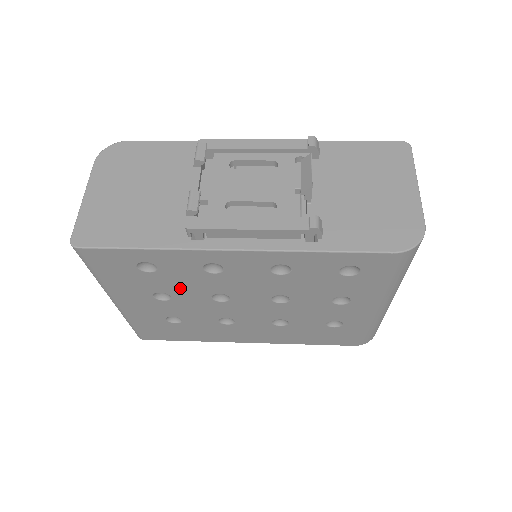
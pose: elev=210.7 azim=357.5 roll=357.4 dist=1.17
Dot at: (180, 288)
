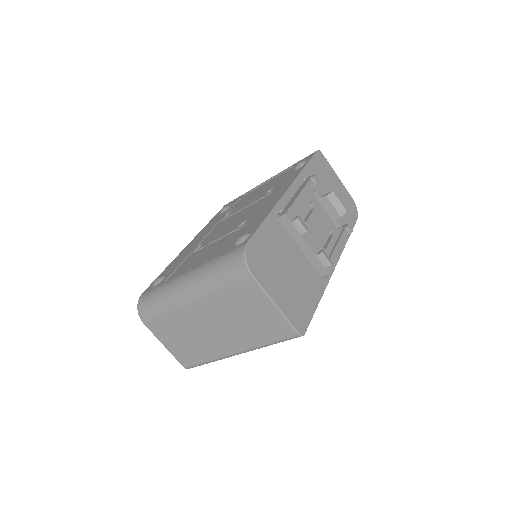
Dot at: occluded
